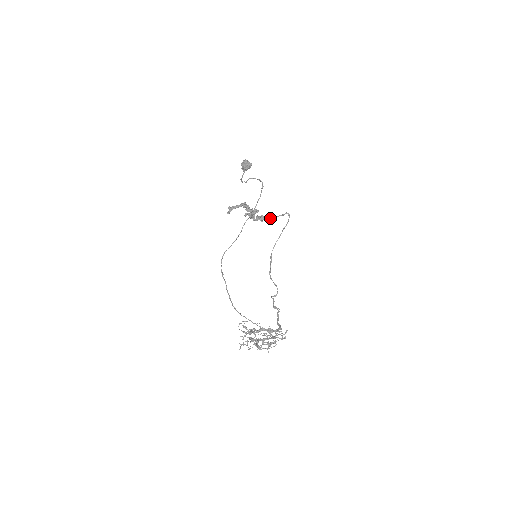
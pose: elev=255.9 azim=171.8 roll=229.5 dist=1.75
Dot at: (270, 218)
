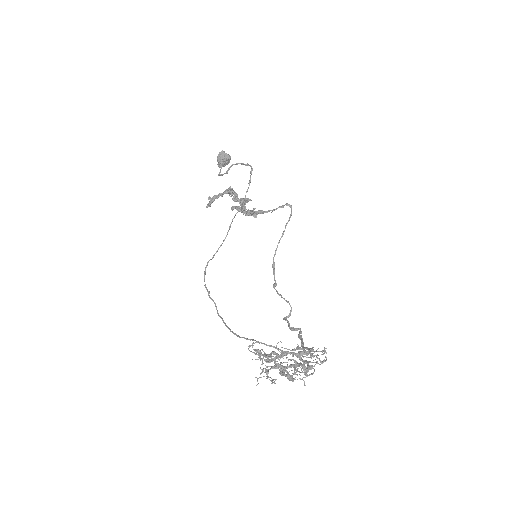
Dot at: (266, 212)
